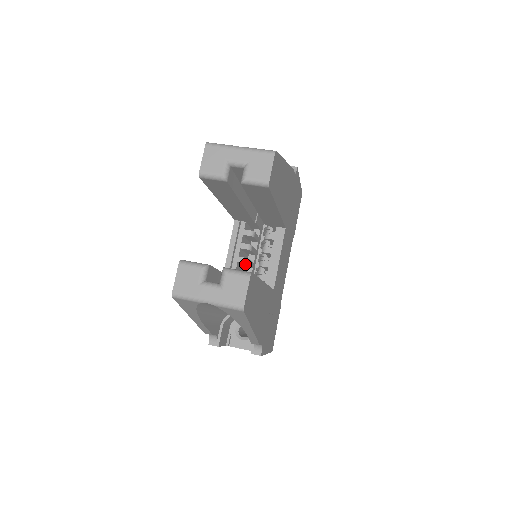
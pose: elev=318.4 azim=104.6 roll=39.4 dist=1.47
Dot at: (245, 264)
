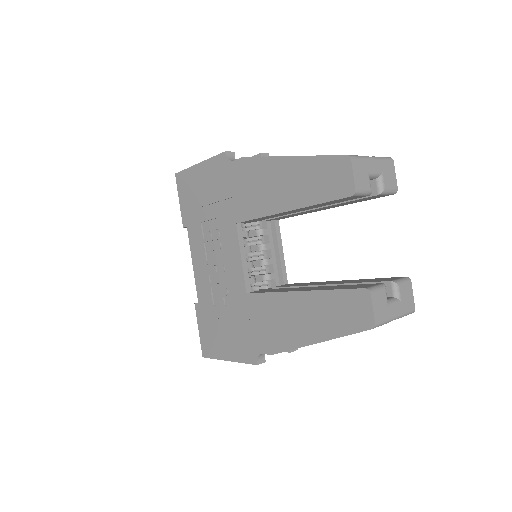
Dot at: occluded
